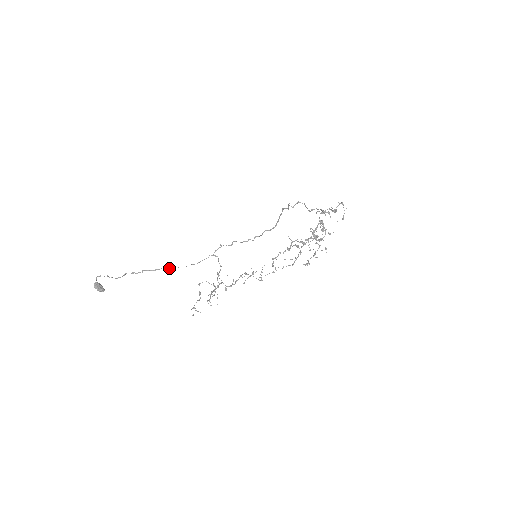
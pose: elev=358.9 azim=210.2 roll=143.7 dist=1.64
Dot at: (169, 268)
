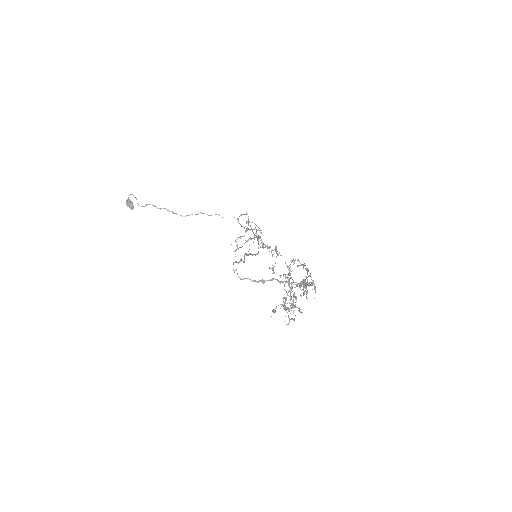
Dot at: occluded
